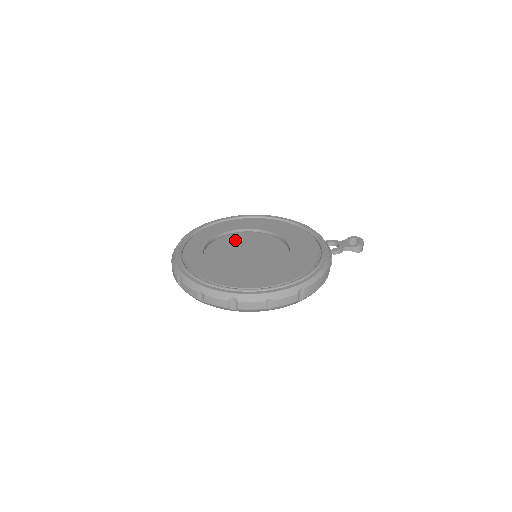
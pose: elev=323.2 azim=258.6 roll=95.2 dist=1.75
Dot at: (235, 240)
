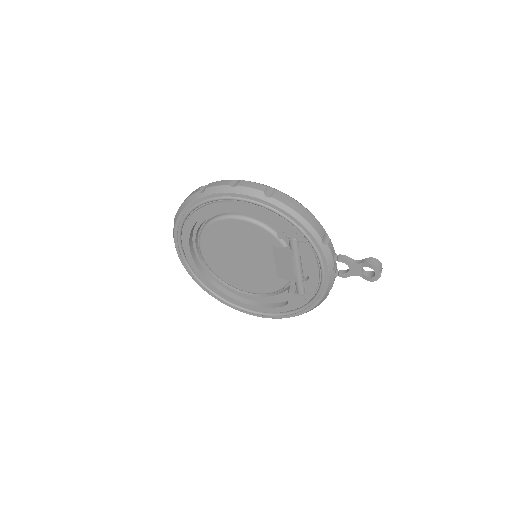
Dot at: occluded
